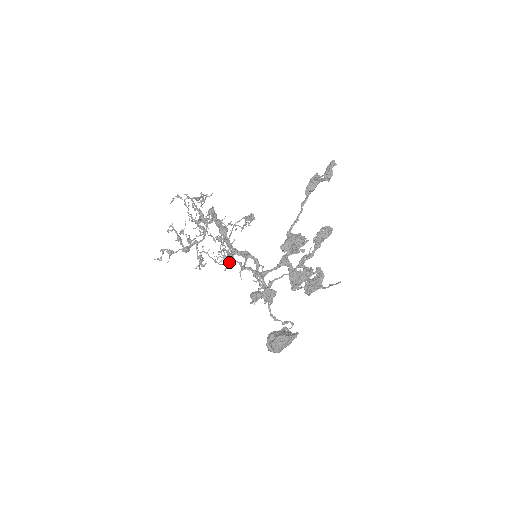
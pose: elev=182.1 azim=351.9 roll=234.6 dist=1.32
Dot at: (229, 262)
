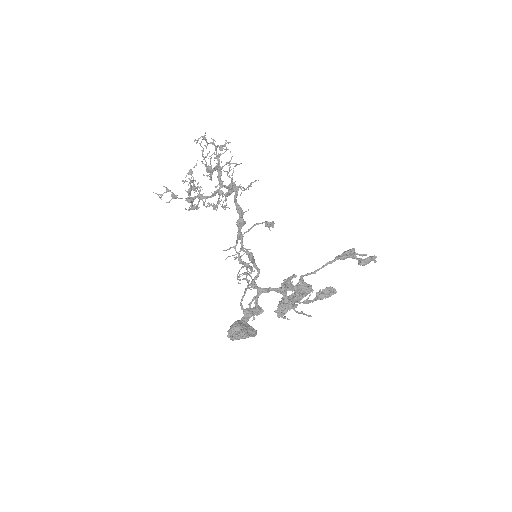
Dot at: occluded
